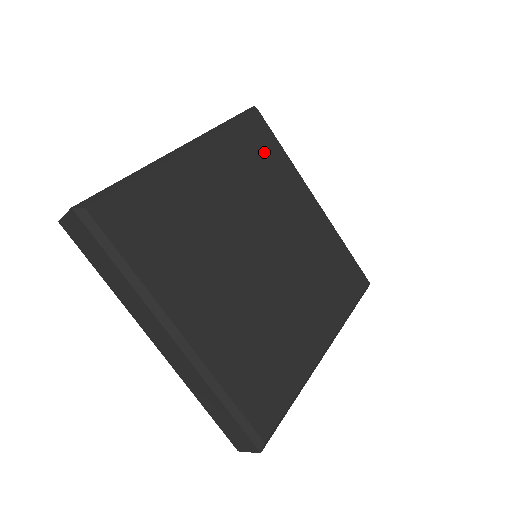
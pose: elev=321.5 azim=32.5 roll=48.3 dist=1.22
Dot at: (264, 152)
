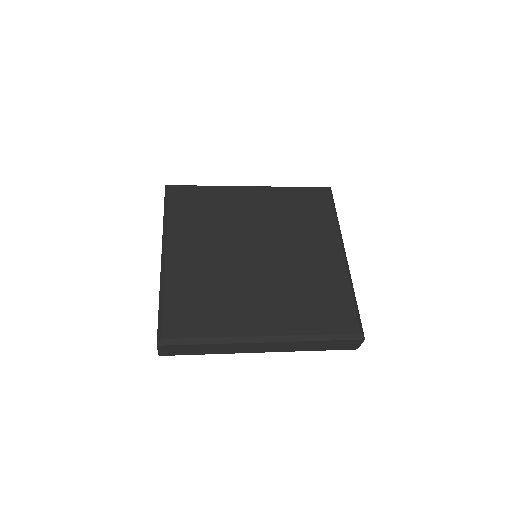
Dot at: (313, 209)
